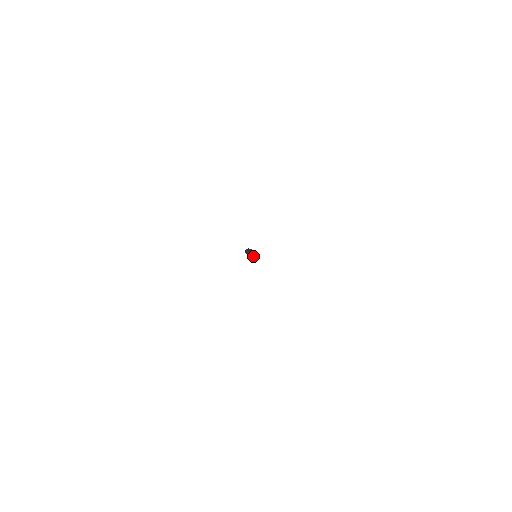
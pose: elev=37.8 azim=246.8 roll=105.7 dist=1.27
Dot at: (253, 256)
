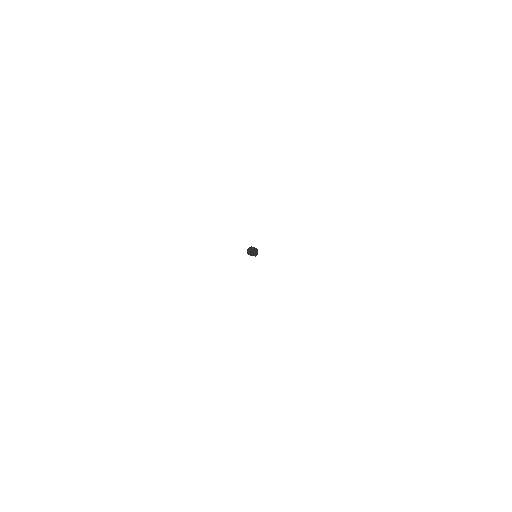
Dot at: occluded
